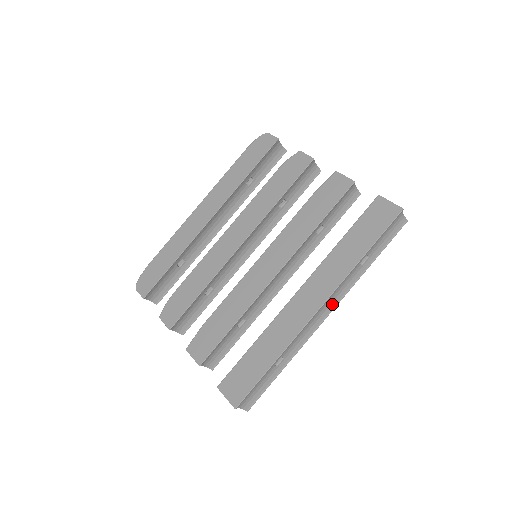
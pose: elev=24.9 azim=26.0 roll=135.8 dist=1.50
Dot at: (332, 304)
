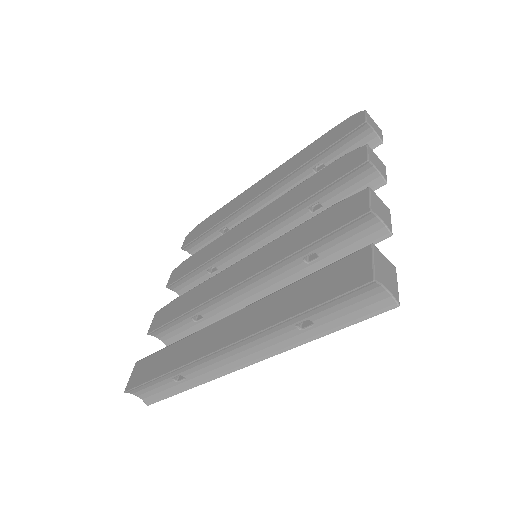
Dot at: (253, 355)
